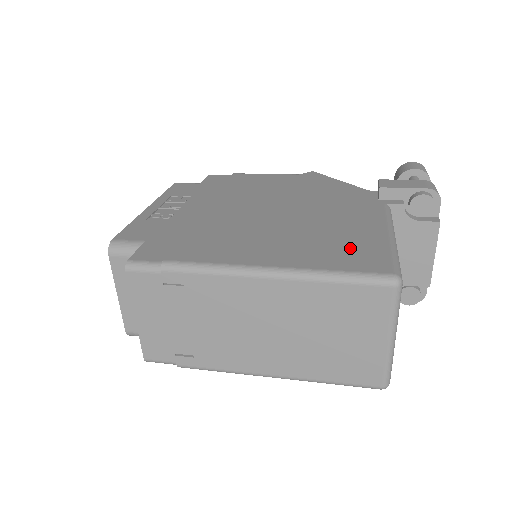
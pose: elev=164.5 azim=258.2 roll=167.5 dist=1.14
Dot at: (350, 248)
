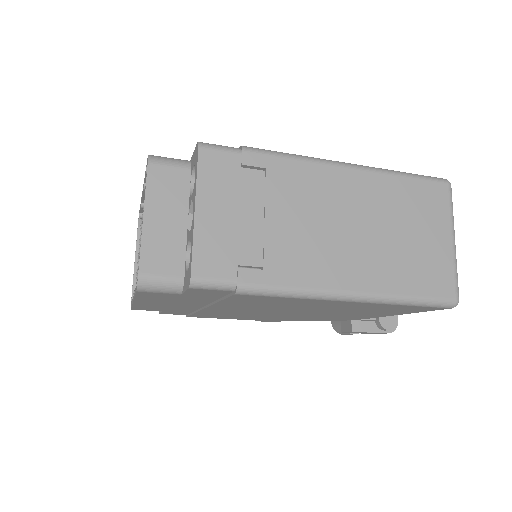
Dot at: occluded
